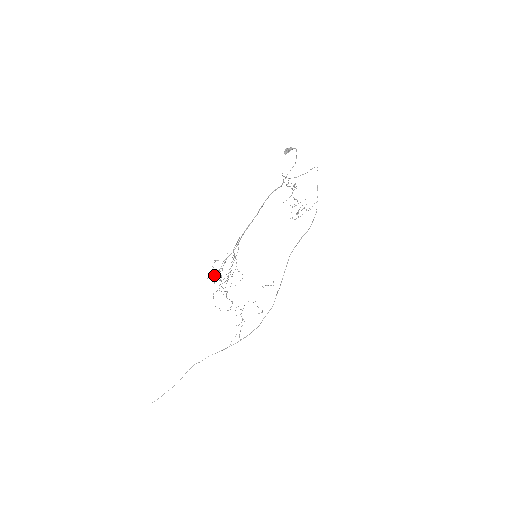
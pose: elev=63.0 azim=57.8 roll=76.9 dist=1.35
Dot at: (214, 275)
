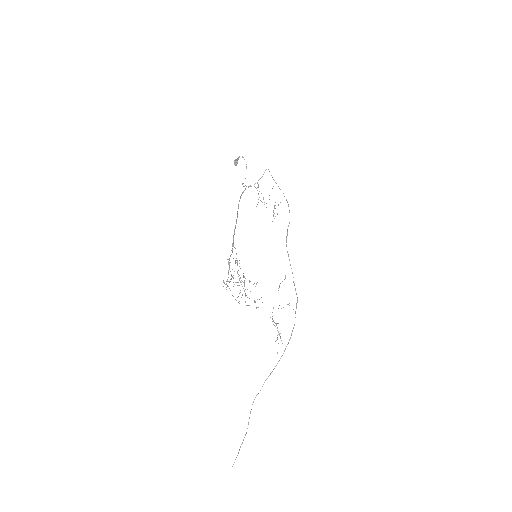
Dot at: (226, 284)
